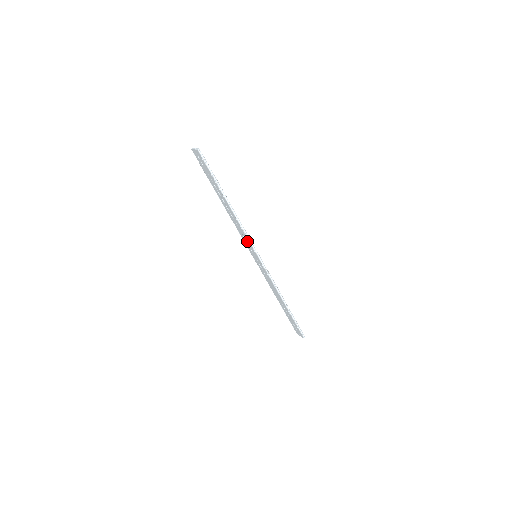
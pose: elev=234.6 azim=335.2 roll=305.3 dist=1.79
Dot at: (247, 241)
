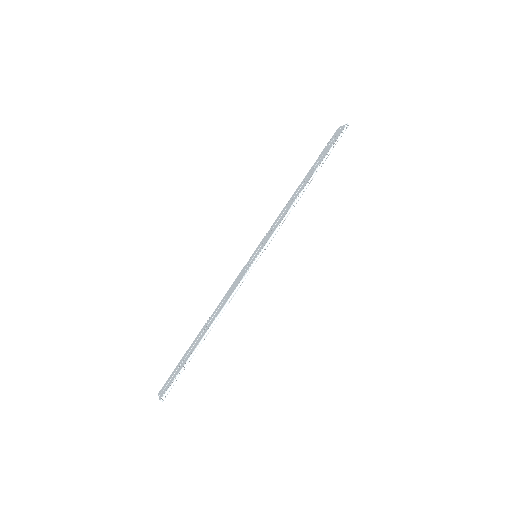
Dot at: (271, 232)
